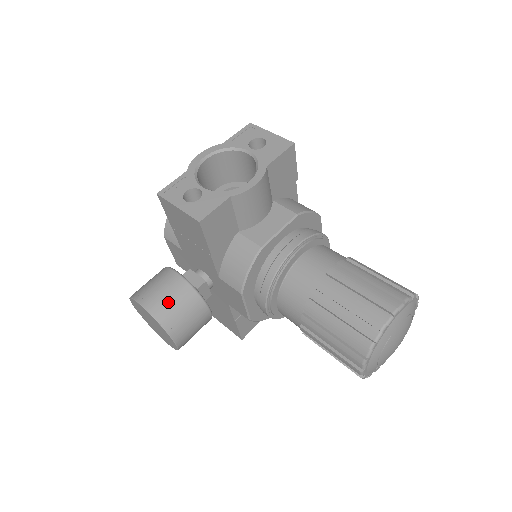
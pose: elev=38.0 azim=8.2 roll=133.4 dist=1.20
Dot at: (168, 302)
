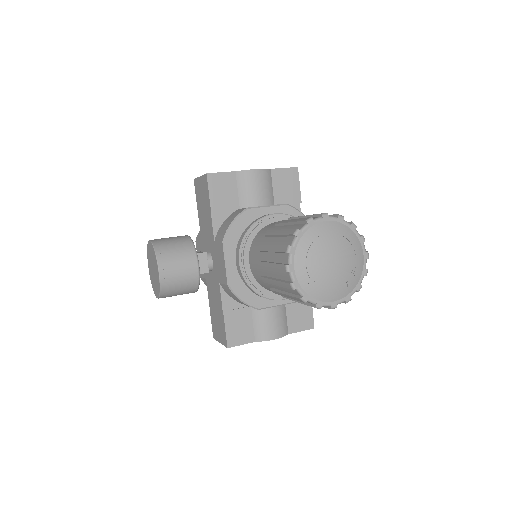
Dot at: (168, 241)
